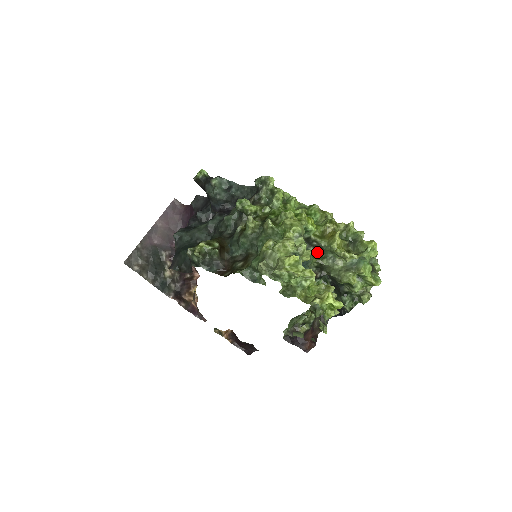
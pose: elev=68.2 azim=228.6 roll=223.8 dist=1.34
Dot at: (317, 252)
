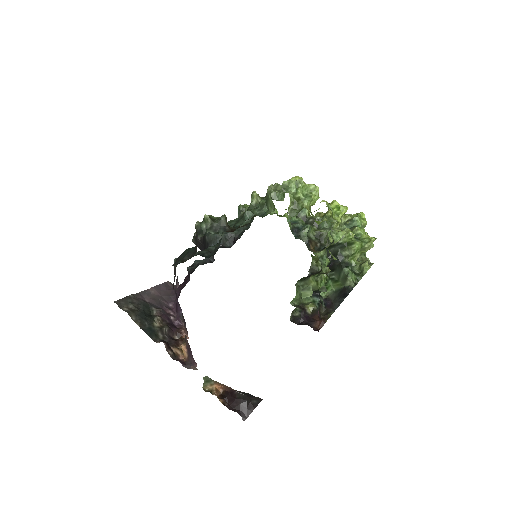
Dot at: (314, 228)
